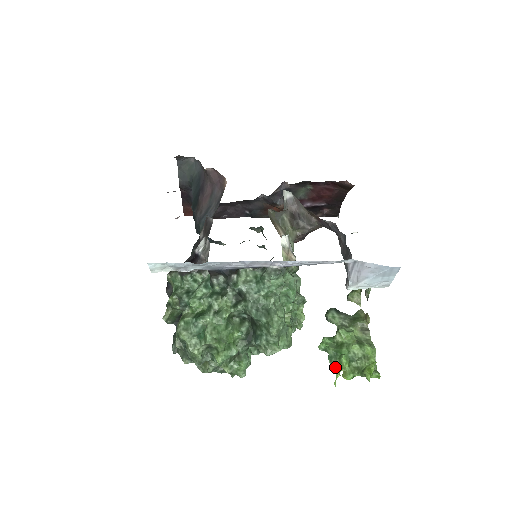
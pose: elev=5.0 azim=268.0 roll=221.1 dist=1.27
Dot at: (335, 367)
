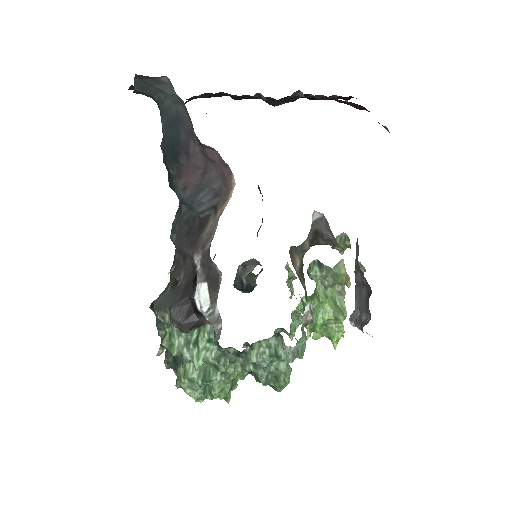
Dot at: (308, 330)
